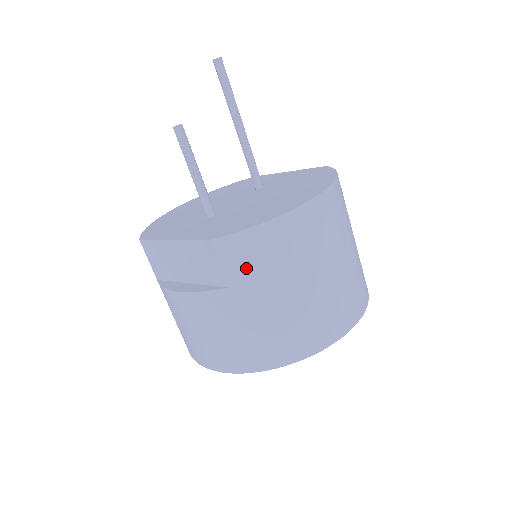
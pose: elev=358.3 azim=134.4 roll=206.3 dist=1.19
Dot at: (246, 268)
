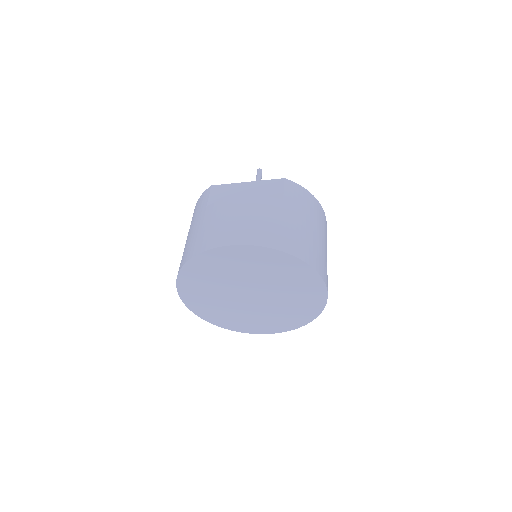
Dot at: (297, 199)
